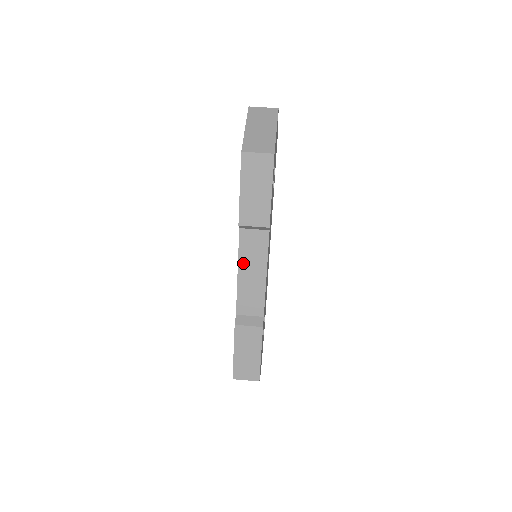
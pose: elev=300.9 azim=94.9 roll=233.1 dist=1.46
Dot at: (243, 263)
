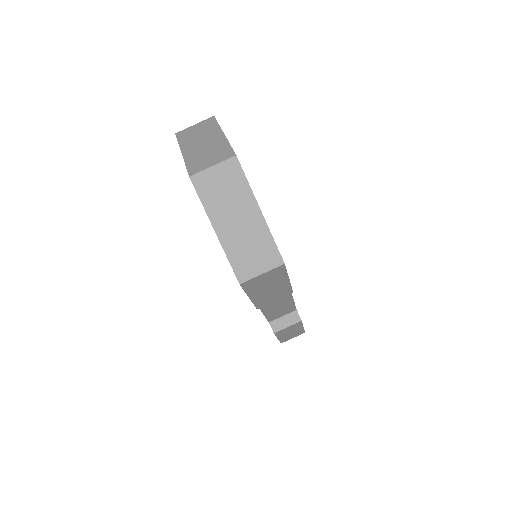
Dot at: (265, 306)
